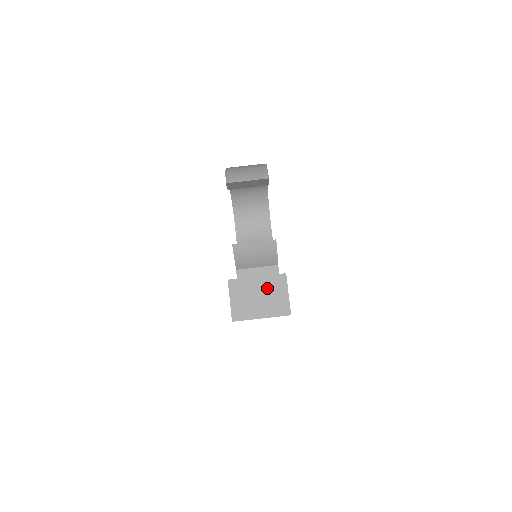
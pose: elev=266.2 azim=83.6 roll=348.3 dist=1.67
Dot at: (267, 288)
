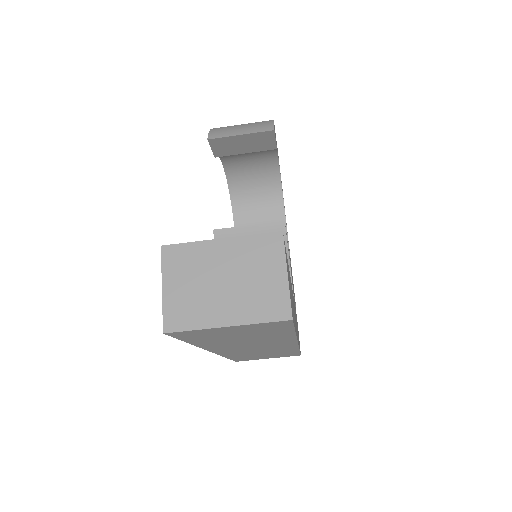
Dot at: (241, 262)
